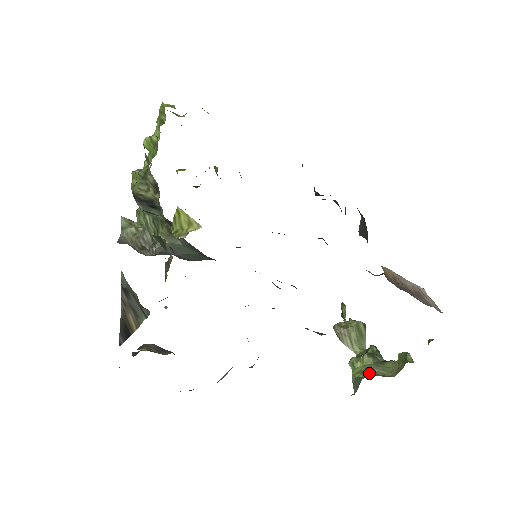
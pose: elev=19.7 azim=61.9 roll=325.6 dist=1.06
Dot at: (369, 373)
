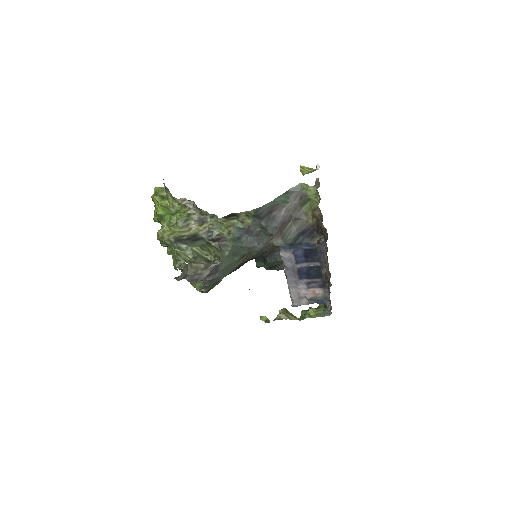
Dot at: (321, 310)
